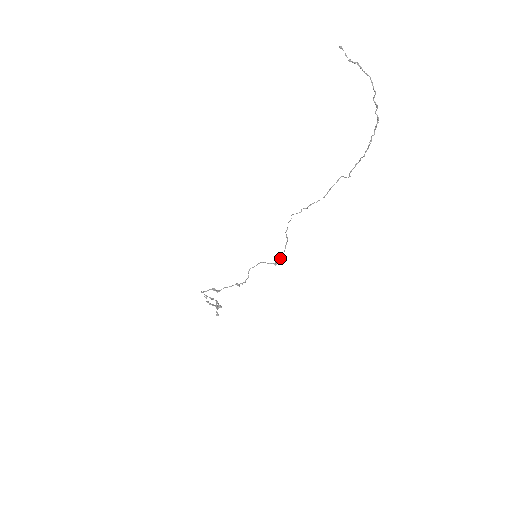
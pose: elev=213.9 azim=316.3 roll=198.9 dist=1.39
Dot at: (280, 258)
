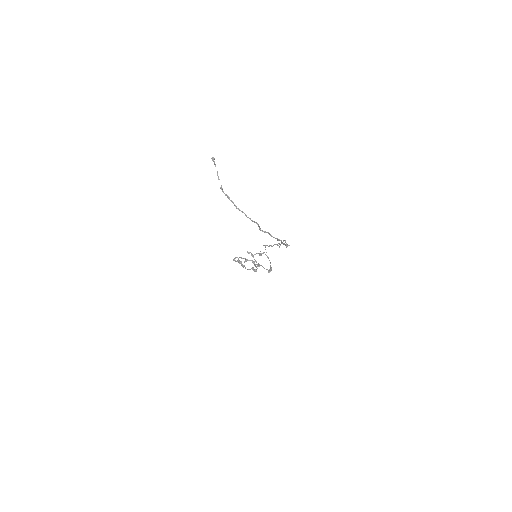
Dot at: (270, 270)
